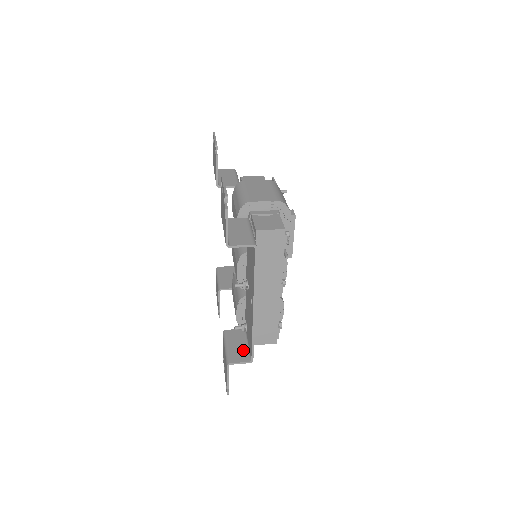
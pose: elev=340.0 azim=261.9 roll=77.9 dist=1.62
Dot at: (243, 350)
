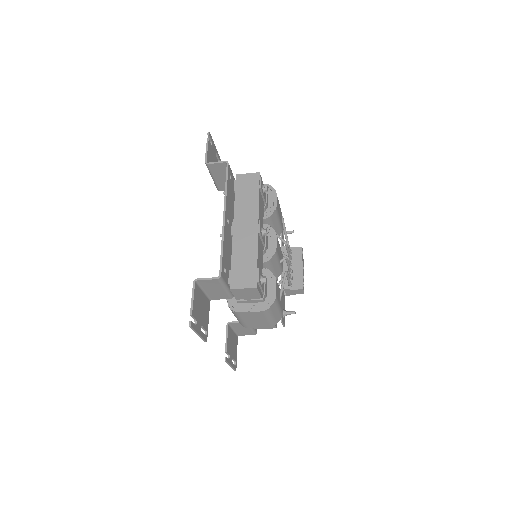
Dot at: (217, 284)
